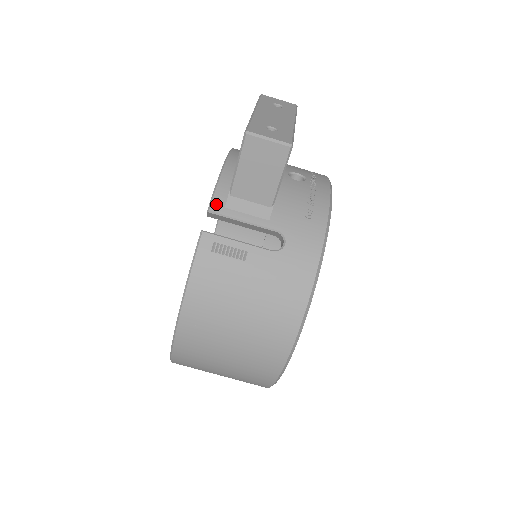
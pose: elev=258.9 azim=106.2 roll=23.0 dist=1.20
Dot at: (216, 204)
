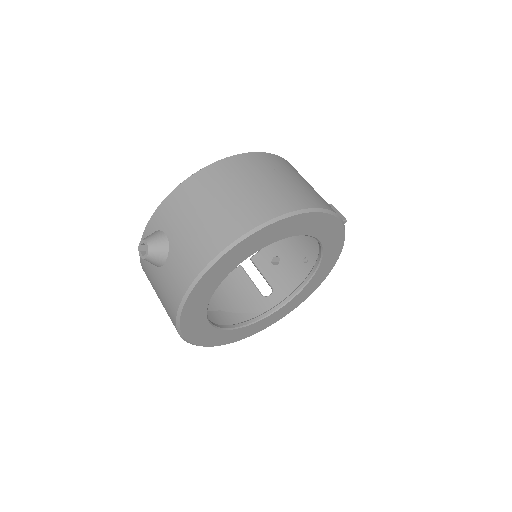
Dot at: occluded
